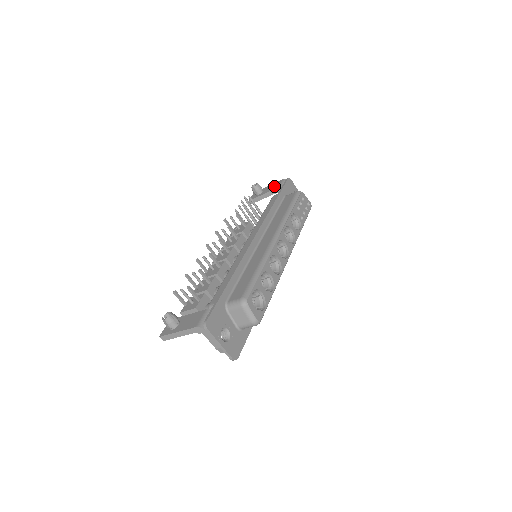
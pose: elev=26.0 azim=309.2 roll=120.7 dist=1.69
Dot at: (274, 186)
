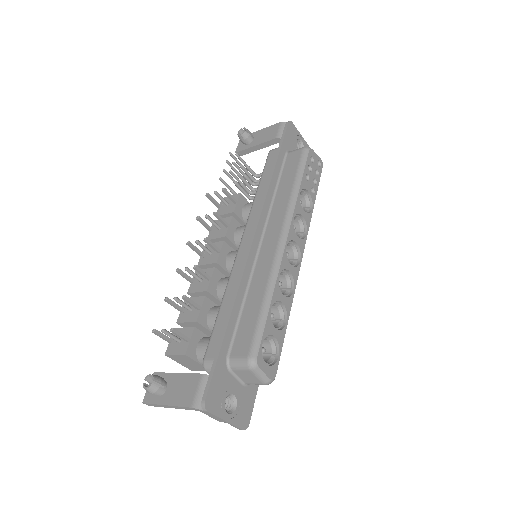
Dot at: (269, 133)
